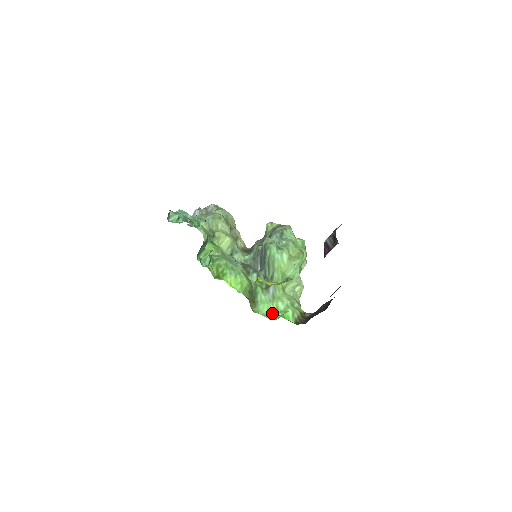
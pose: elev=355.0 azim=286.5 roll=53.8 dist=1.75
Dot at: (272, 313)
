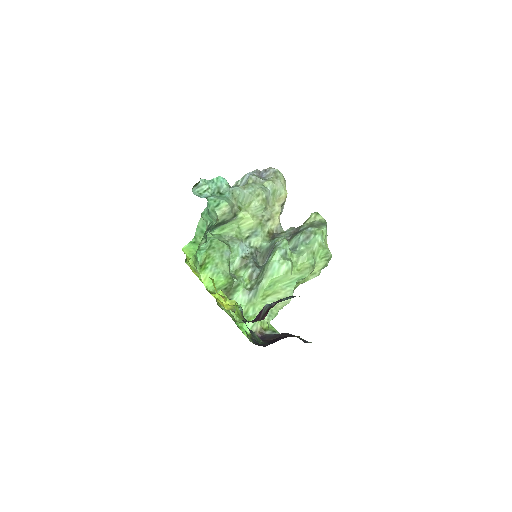
Dot at: occluded
